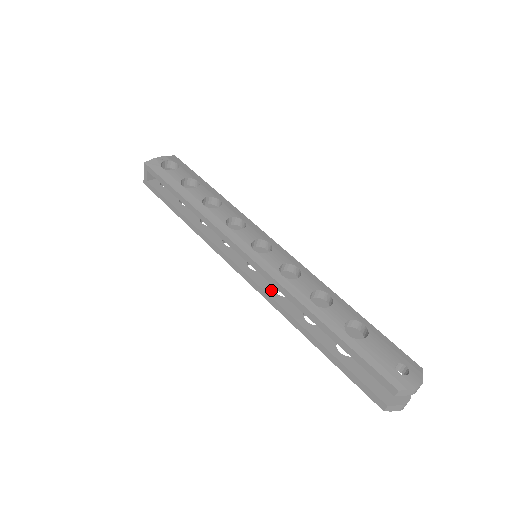
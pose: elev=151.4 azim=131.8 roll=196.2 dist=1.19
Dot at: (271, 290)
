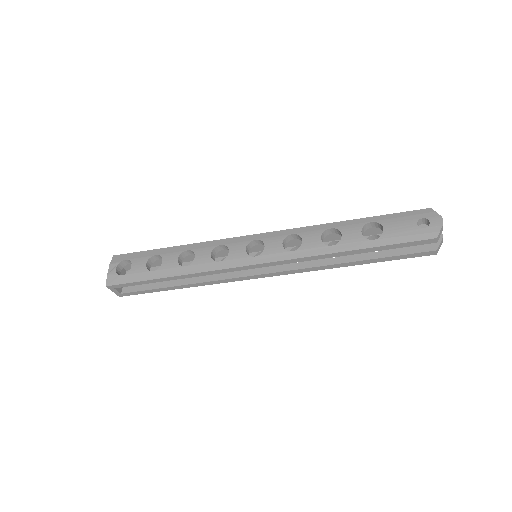
Dot at: (292, 265)
